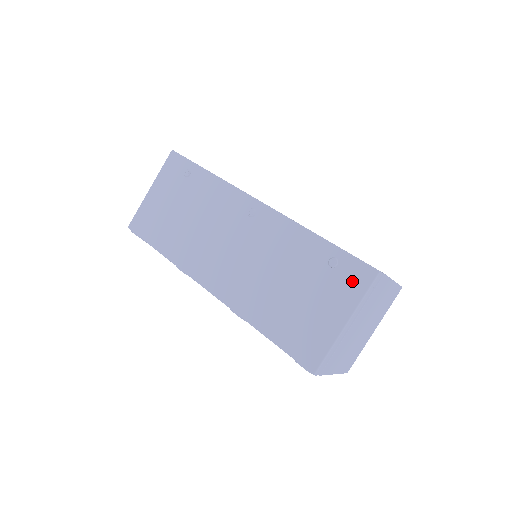
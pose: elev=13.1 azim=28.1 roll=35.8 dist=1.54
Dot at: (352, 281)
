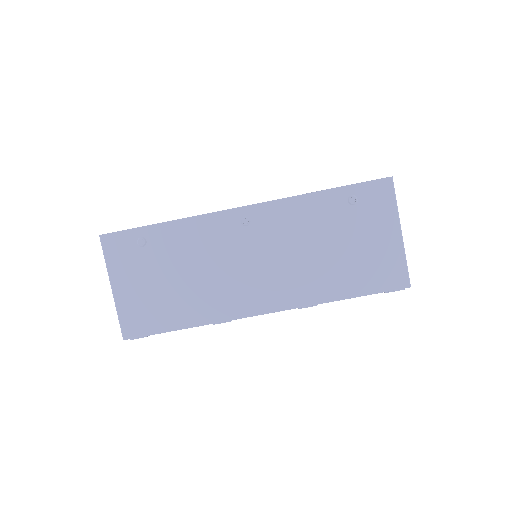
Dot at: (379, 201)
